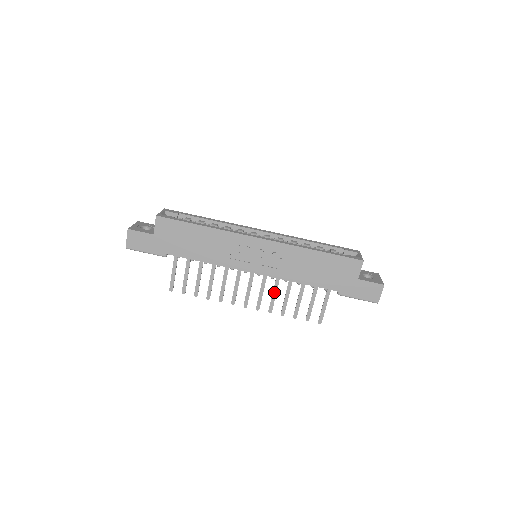
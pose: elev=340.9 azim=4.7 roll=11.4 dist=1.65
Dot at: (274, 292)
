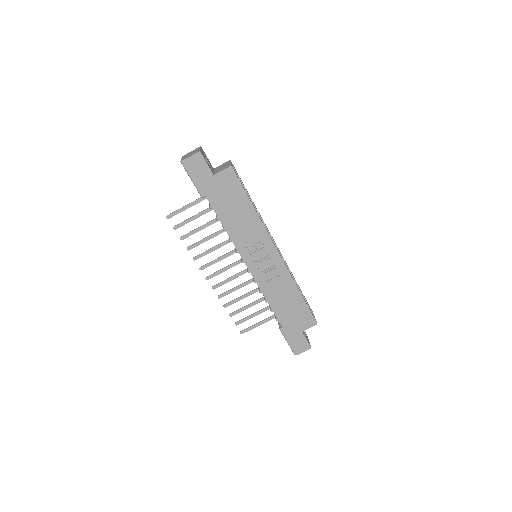
Dot at: (237, 288)
